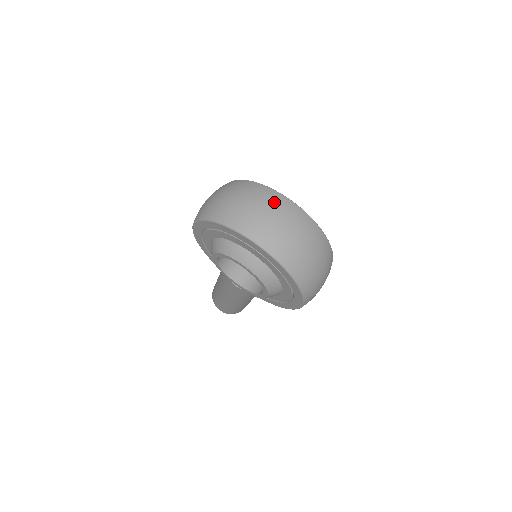
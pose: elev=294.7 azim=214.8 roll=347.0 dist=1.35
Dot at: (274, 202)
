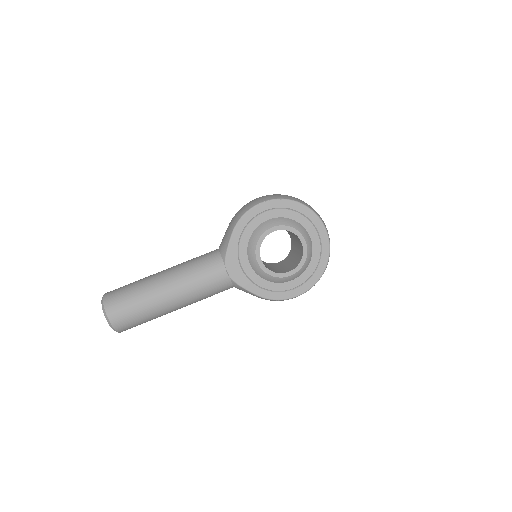
Dot at: occluded
